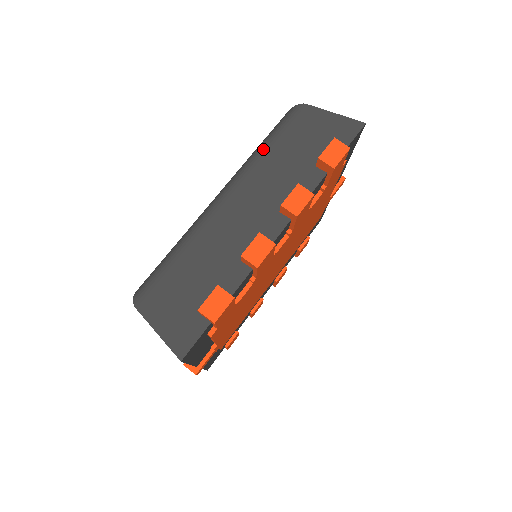
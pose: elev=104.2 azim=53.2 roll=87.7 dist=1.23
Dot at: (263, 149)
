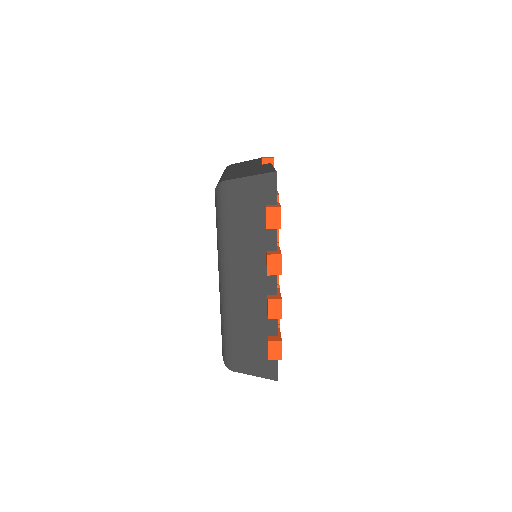
Dot at: (223, 234)
